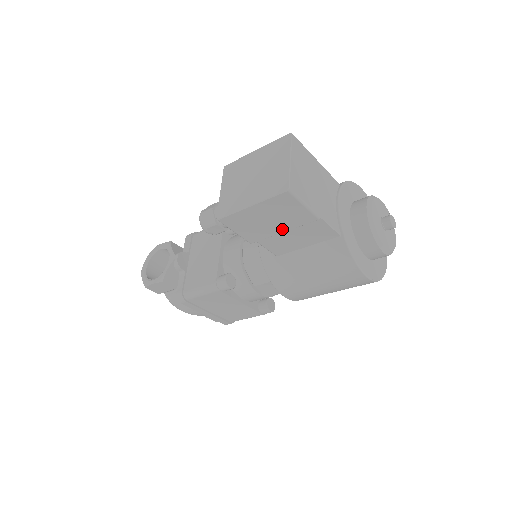
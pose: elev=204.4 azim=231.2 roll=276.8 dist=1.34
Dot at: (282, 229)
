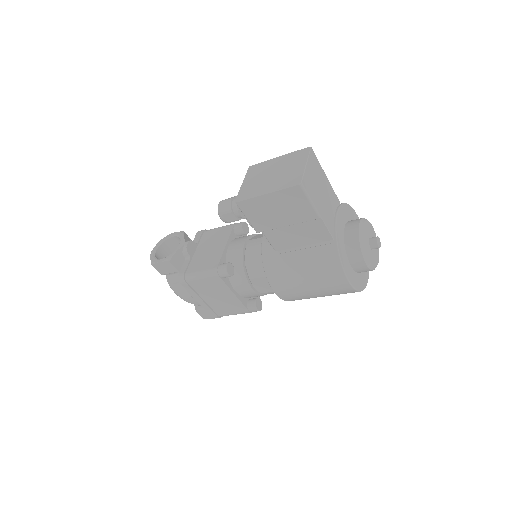
Dot at: (287, 222)
